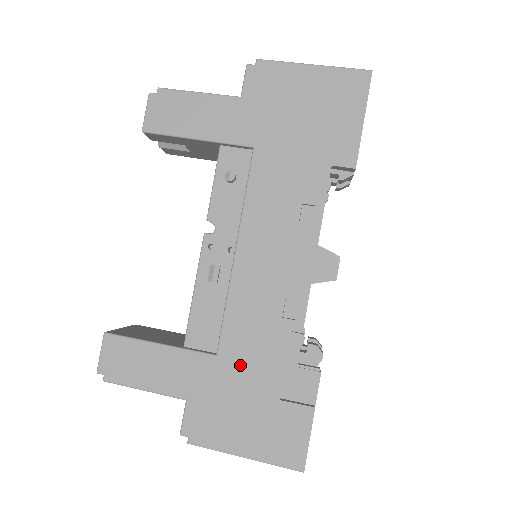
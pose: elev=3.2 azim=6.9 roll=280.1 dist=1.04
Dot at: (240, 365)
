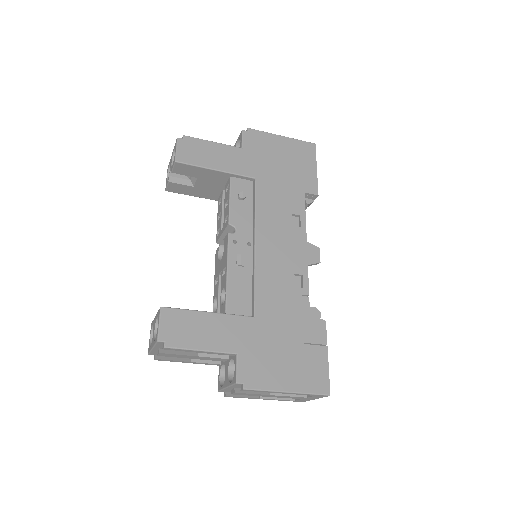
Dot at: (272, 322)
